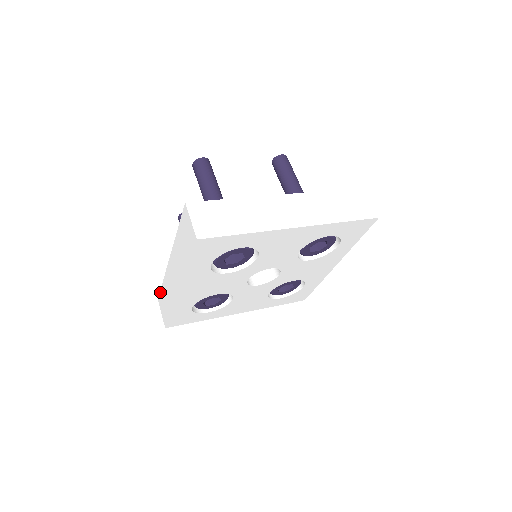
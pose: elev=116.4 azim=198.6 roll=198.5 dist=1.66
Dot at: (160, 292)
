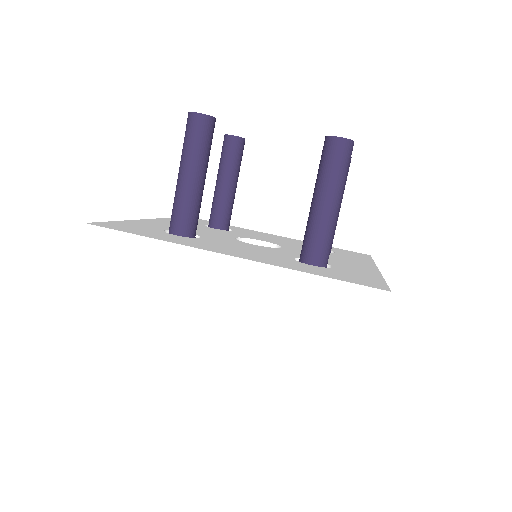
Dot at: occluded
